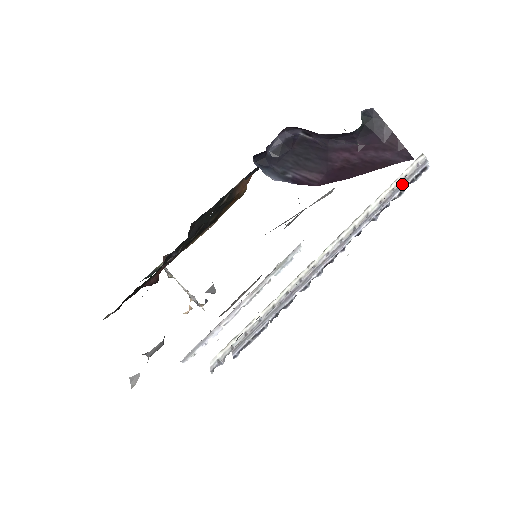
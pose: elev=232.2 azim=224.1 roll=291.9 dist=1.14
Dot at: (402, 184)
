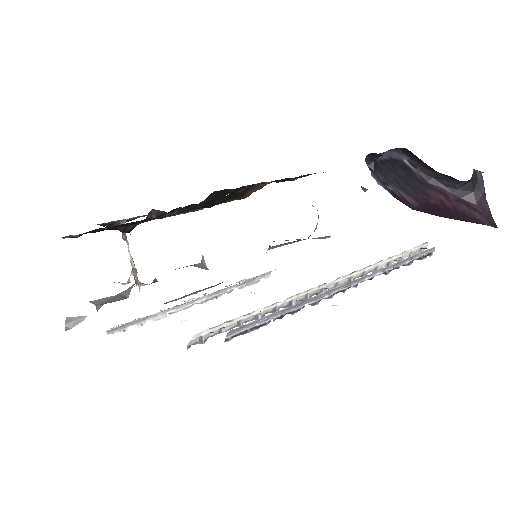
Dot at: (414, 256)
